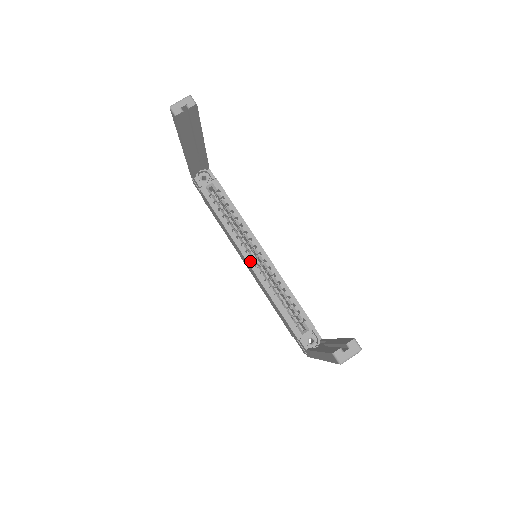
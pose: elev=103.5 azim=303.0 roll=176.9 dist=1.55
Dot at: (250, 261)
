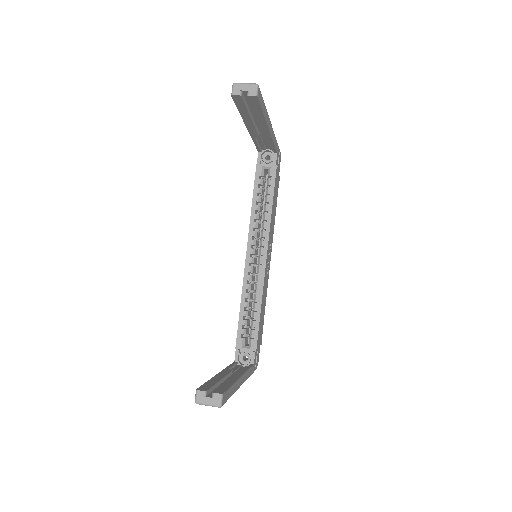
Dot at: (249, 256)
